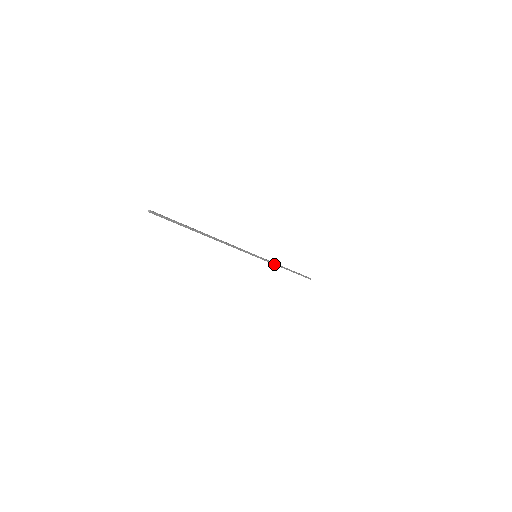
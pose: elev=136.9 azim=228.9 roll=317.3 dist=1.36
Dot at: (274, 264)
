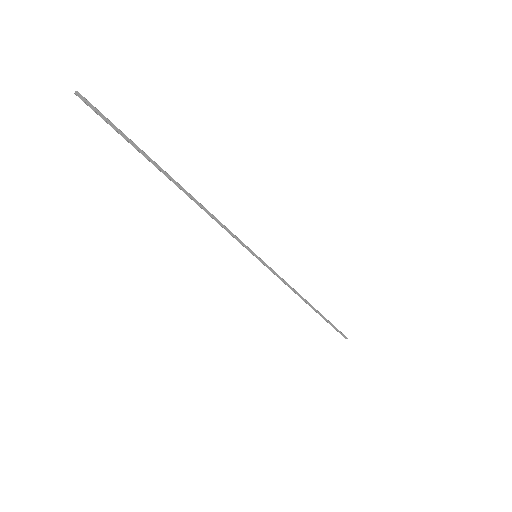
Dot at: (286, 284)
